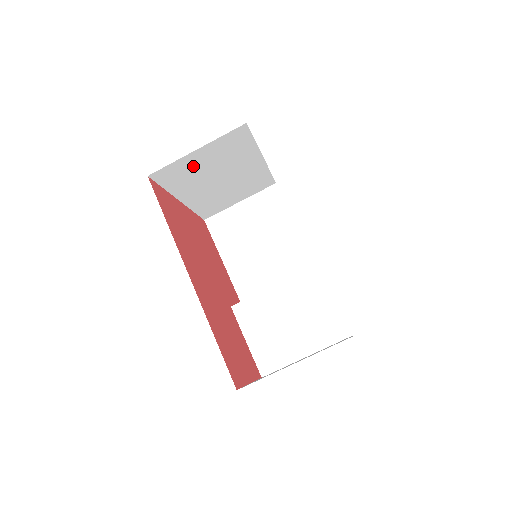
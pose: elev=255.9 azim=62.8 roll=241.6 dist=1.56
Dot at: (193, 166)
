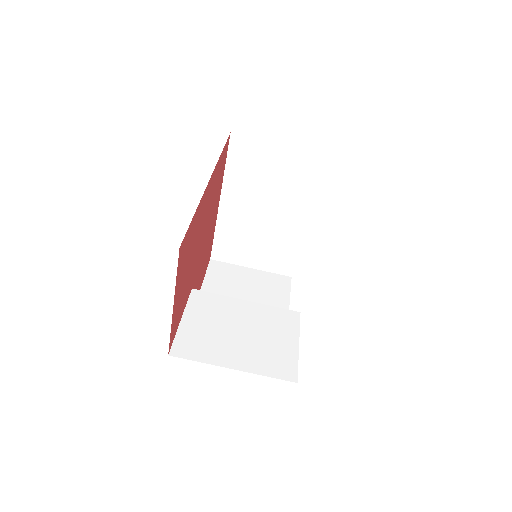
Dot at: (263, 163)
